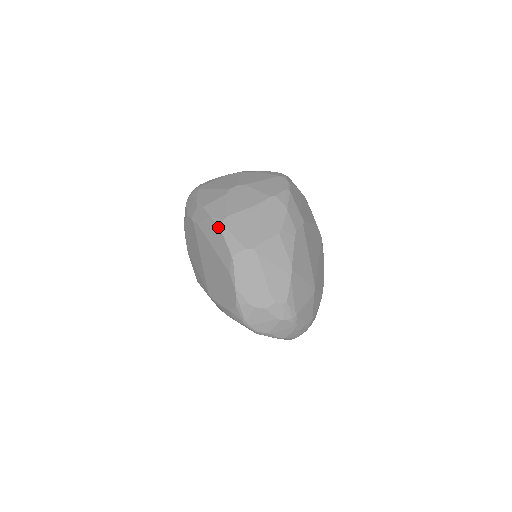
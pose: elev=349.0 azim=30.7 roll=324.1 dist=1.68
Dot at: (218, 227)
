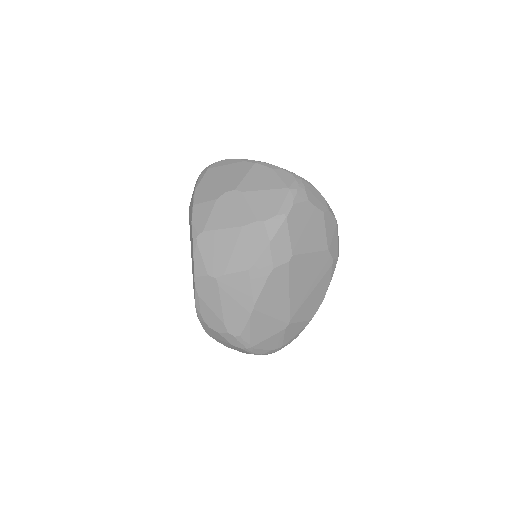
Dot at: (192, 240)
